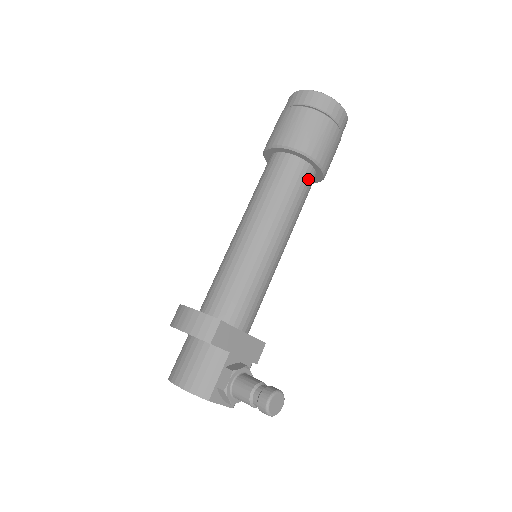
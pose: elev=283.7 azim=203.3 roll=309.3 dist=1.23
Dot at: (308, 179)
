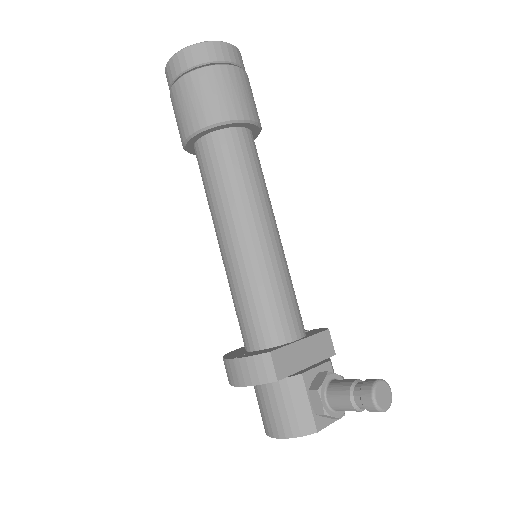
Dot at: (246, 143)
